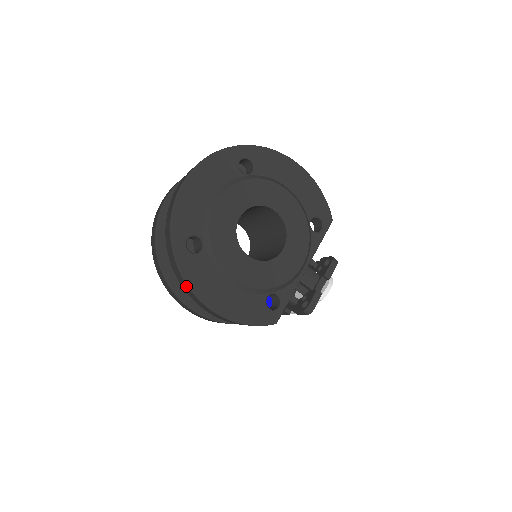
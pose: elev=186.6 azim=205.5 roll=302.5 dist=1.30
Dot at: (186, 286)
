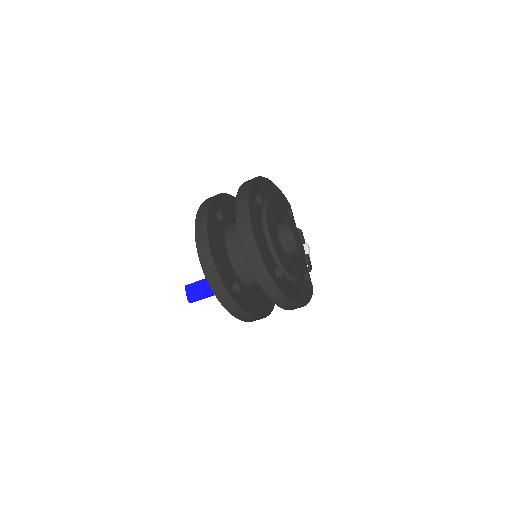
Dot at: (287, 303)
